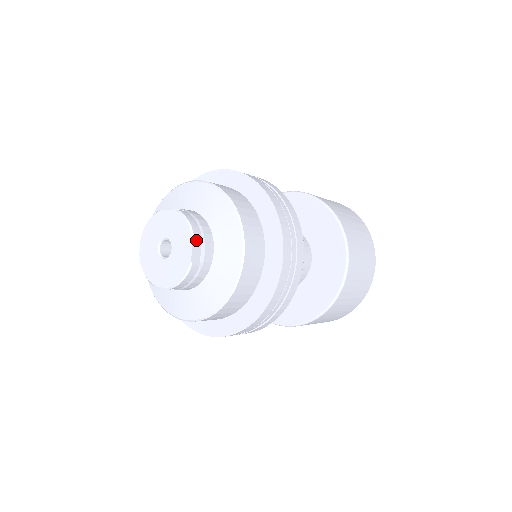
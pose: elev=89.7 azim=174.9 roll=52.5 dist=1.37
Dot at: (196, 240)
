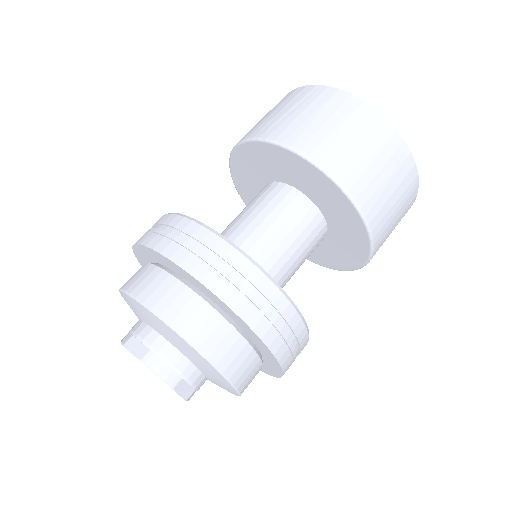
Dot at: (177, 386)
